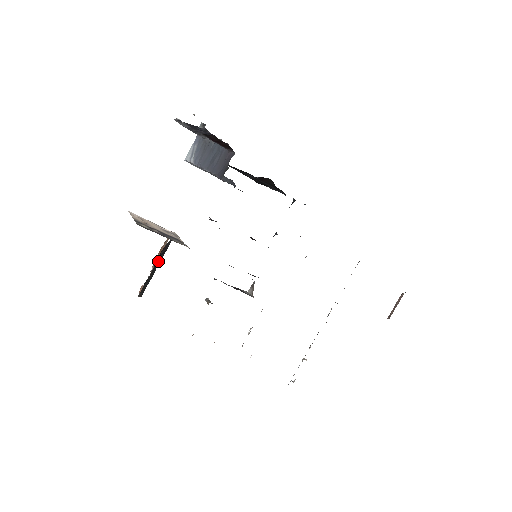
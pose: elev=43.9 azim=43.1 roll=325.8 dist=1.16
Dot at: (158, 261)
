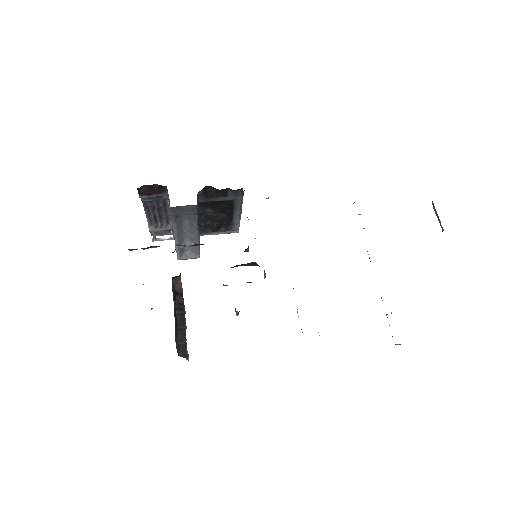
Dot at: (180, 317)
